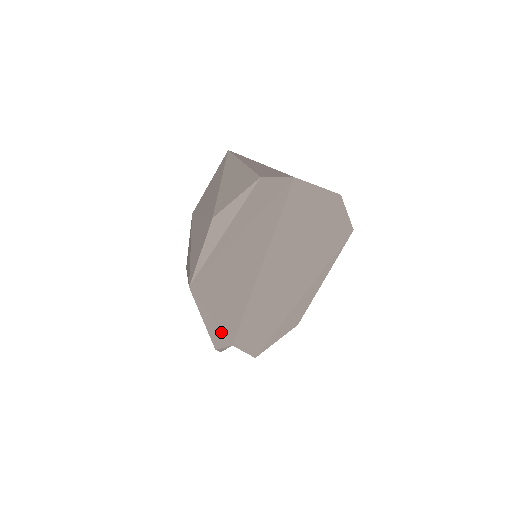
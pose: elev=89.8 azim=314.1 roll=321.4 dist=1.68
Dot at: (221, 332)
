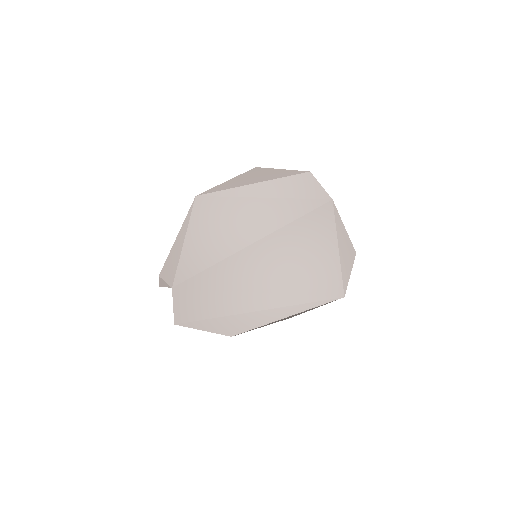
Dot at: (177, 264)
